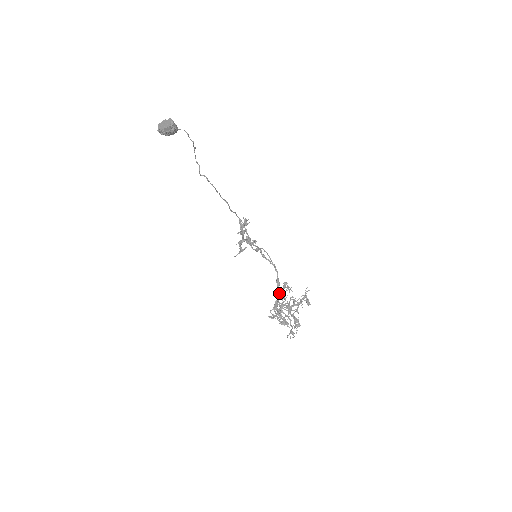
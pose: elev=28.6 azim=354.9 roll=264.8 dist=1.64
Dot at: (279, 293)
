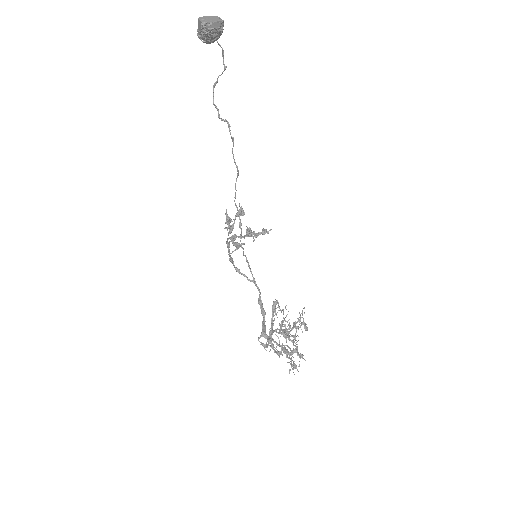
Dot at: (264, 316)
